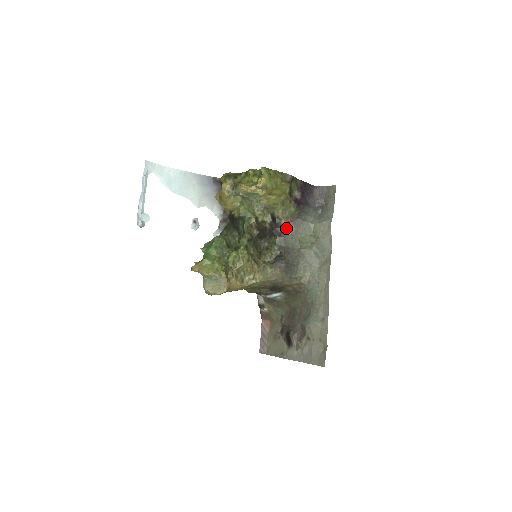
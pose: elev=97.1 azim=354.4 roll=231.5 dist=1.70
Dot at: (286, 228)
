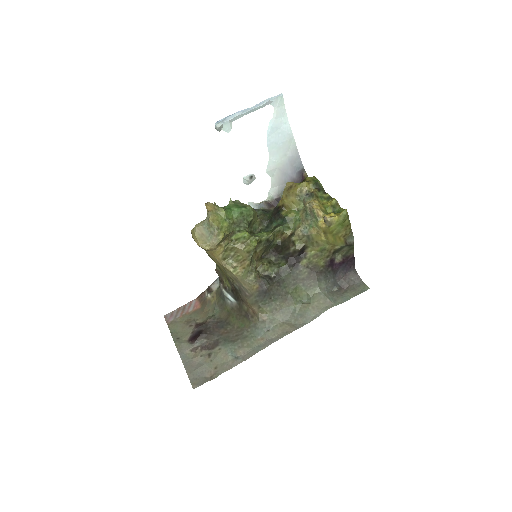
Dot at: (301, 268)
